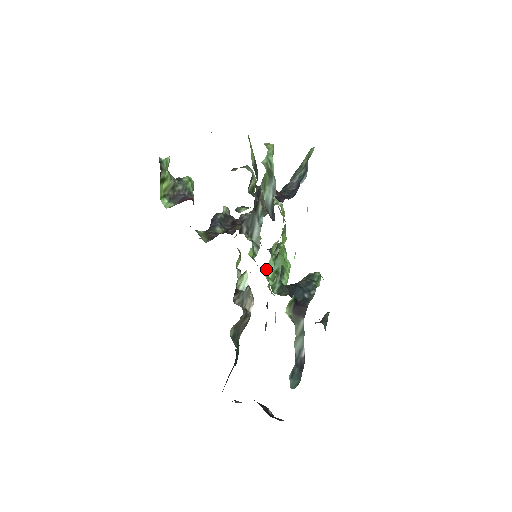
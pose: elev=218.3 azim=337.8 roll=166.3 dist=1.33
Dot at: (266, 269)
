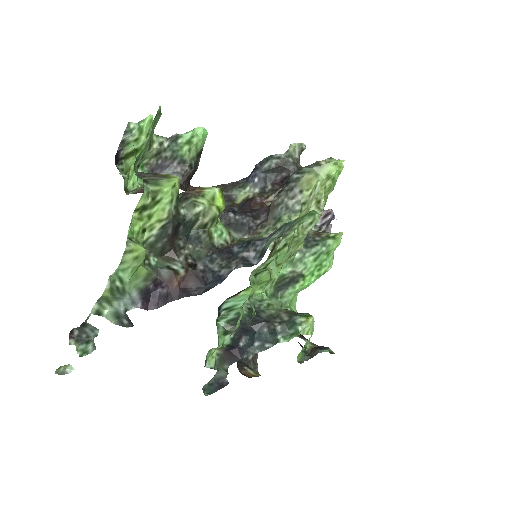
Dot at: occluded
